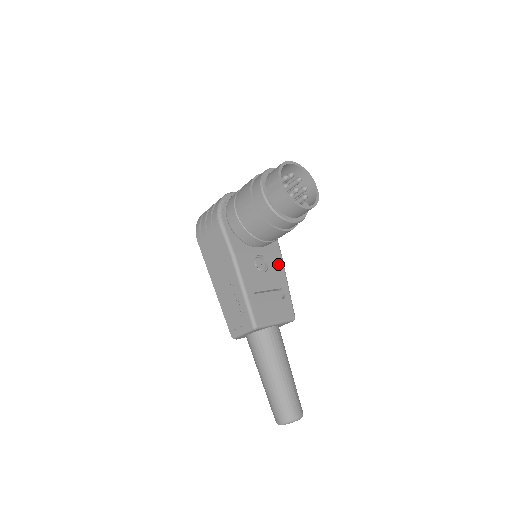
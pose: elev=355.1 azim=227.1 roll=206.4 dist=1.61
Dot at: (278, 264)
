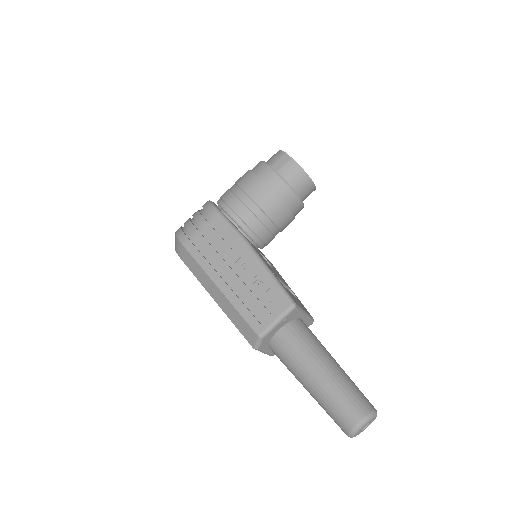
Dot at: (276, 270)
